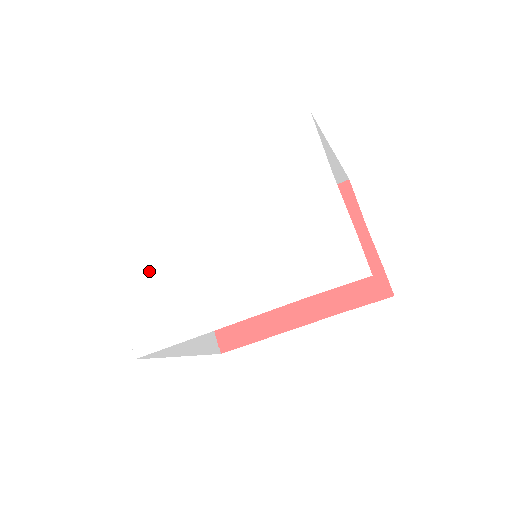
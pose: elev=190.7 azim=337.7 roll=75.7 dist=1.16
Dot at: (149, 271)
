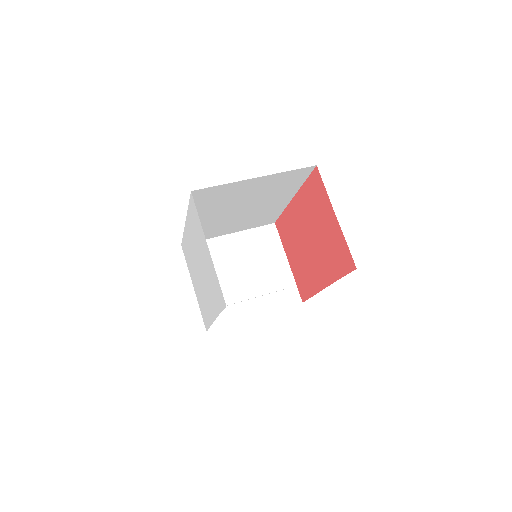
Dot at: (196, 284)
